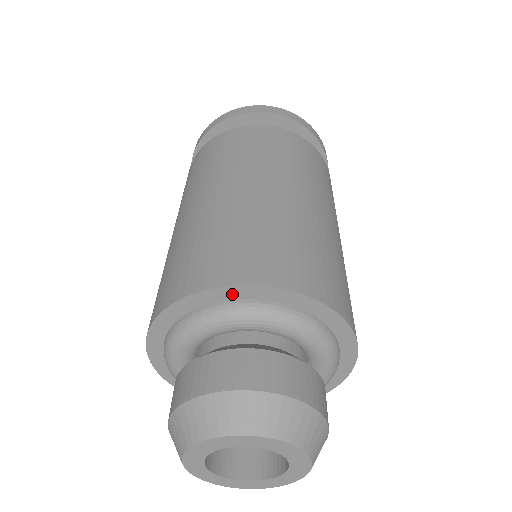
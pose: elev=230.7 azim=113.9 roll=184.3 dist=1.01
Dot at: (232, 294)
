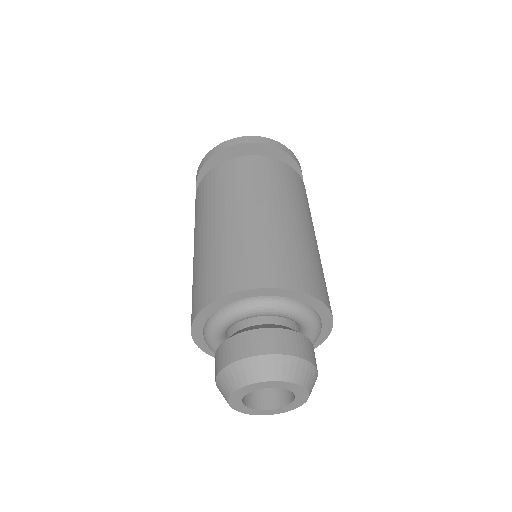
Dot at: (242, 296)
